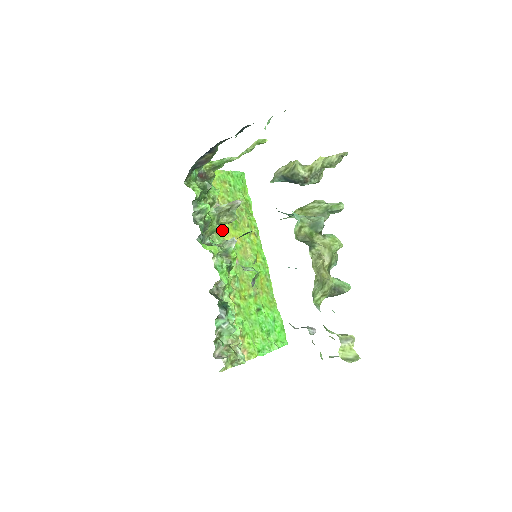
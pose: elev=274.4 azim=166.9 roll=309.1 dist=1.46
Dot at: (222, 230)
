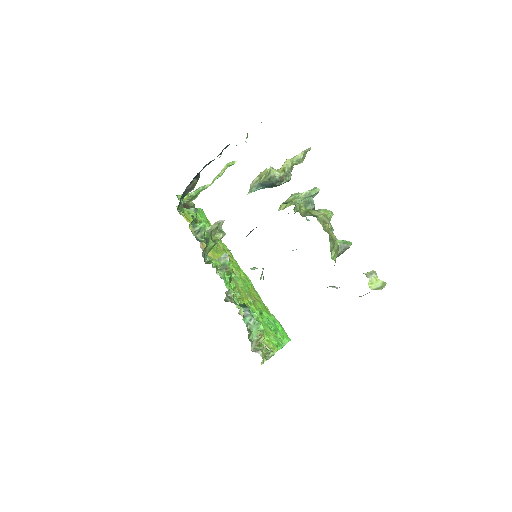
Dot at: (209, 253)
